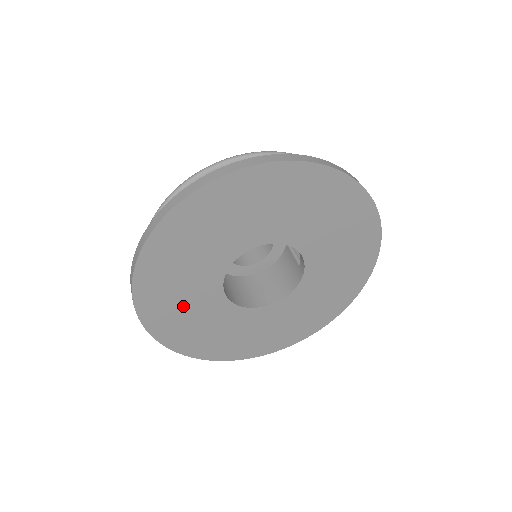
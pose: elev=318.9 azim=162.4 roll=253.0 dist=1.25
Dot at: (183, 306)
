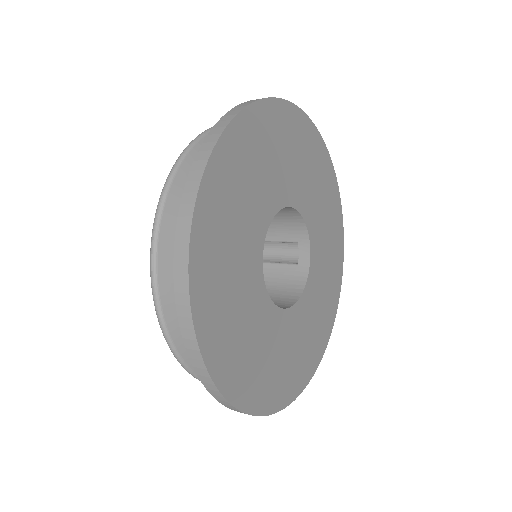
Dot at: (230, 277)
